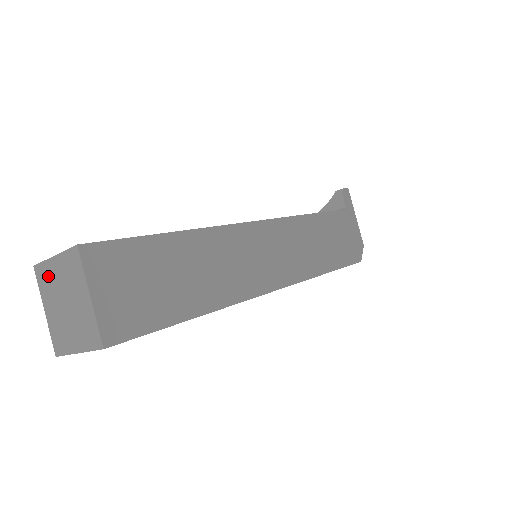
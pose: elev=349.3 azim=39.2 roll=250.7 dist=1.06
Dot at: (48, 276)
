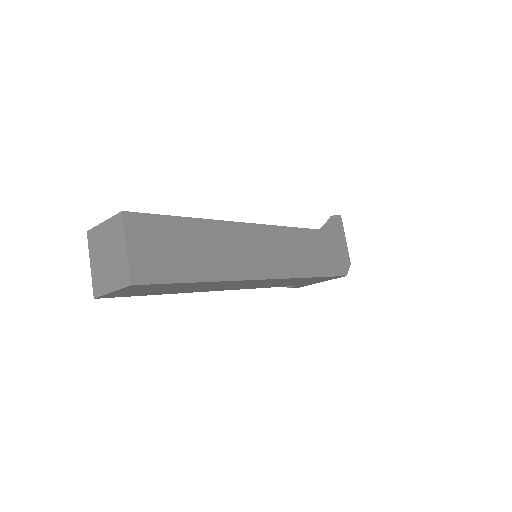
Dot at: (97, 237)
